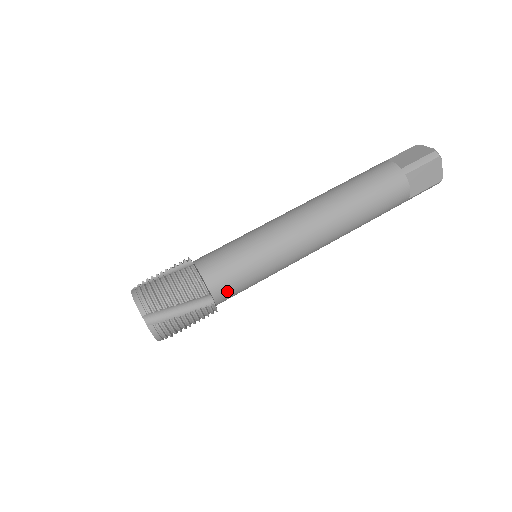
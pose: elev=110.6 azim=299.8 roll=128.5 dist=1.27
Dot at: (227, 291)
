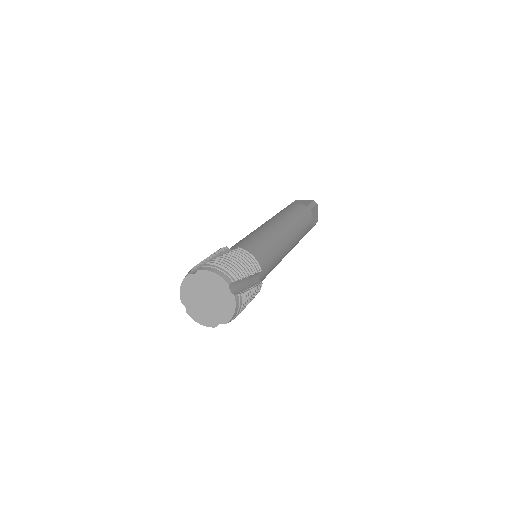
Dot at: (243, 248)
